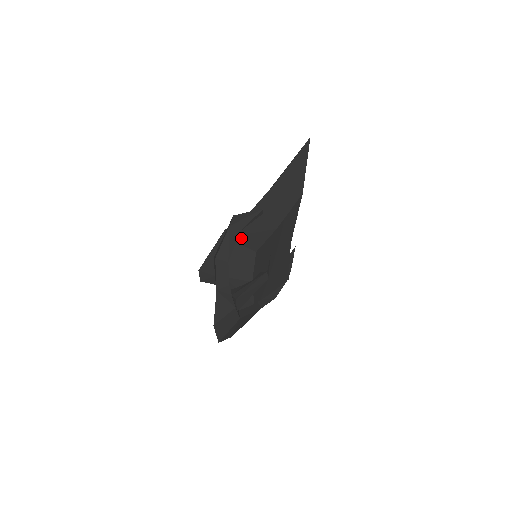
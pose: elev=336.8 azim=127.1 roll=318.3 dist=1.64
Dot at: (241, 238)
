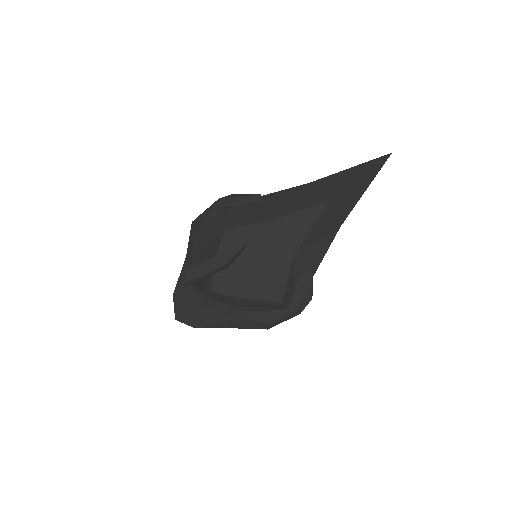
Dot at: (225, 214)
